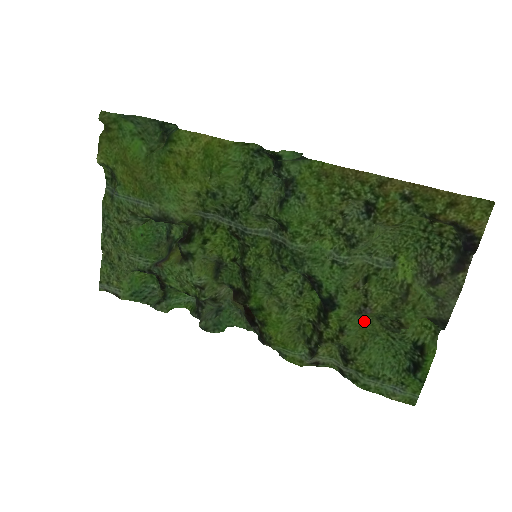
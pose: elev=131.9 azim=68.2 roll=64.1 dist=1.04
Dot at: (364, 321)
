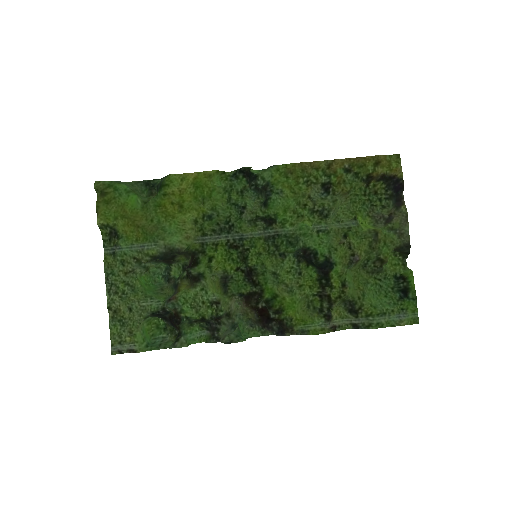
Dot at: (355, 274)
